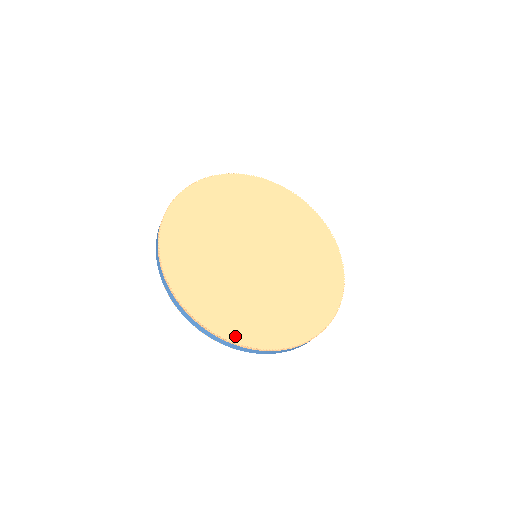
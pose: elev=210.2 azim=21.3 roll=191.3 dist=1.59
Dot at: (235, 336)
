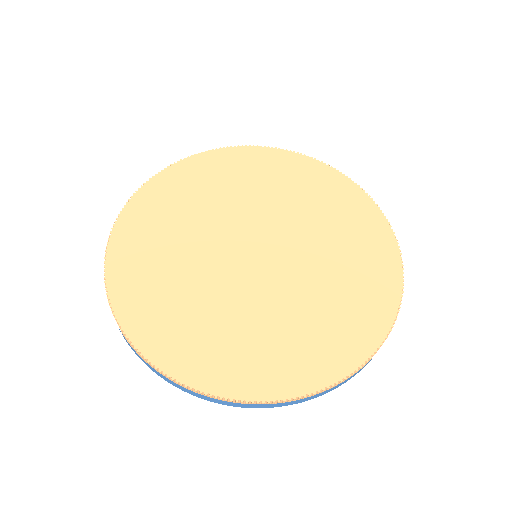
Dot at: (261, 390)
